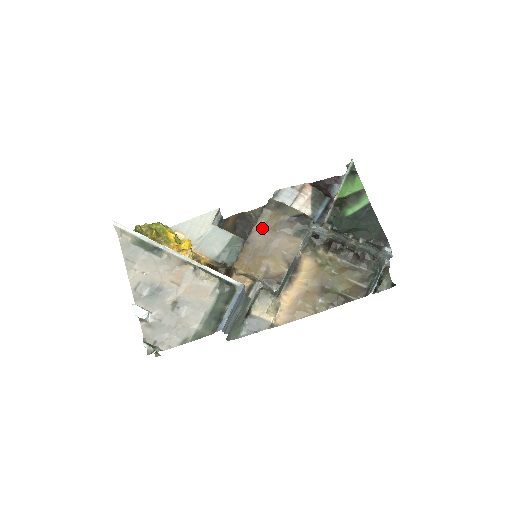
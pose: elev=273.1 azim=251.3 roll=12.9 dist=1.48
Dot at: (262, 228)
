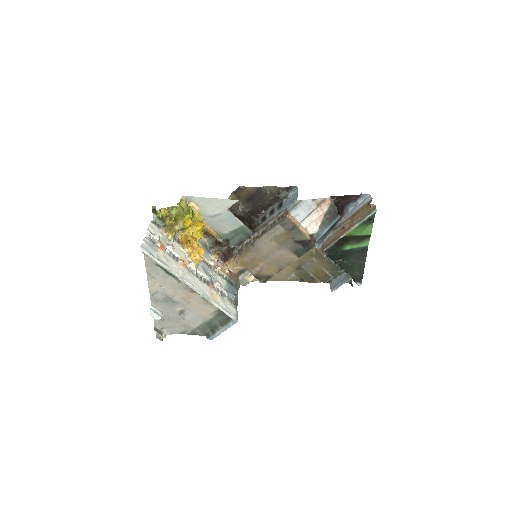
Dot at: (270, 239)
